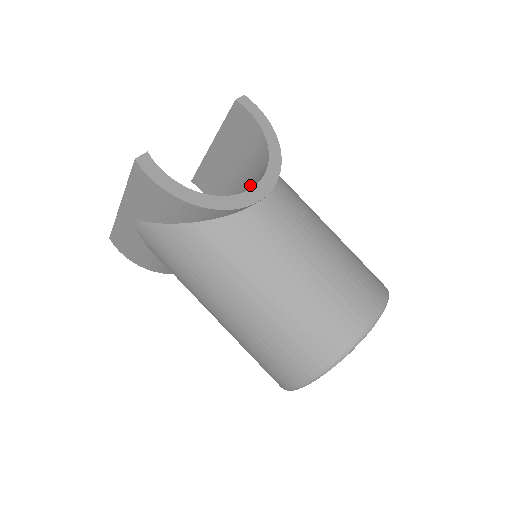
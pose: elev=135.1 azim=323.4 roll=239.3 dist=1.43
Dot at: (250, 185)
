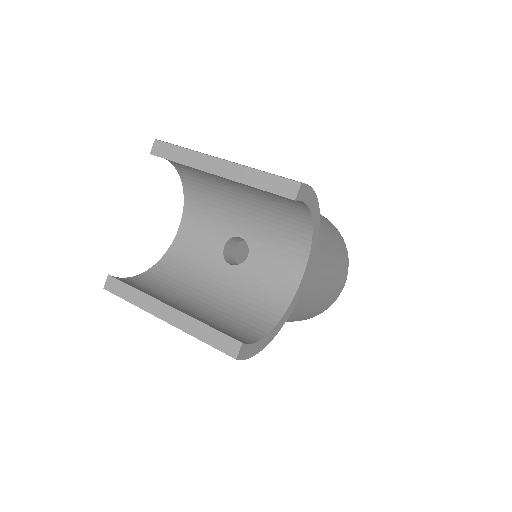
Dot at: (271, 229)
